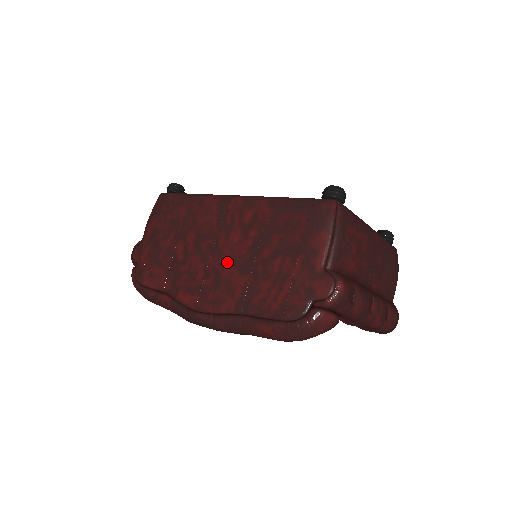
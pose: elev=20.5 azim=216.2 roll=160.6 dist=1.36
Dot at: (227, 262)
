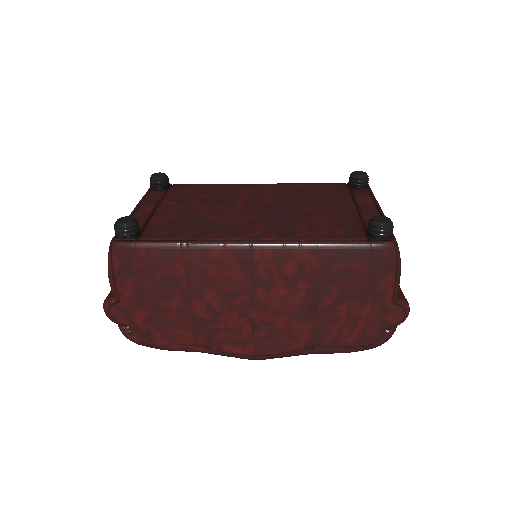
Dot at: (280, 315)
